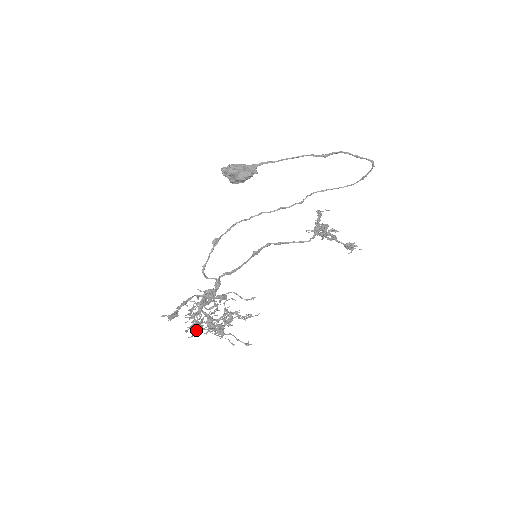
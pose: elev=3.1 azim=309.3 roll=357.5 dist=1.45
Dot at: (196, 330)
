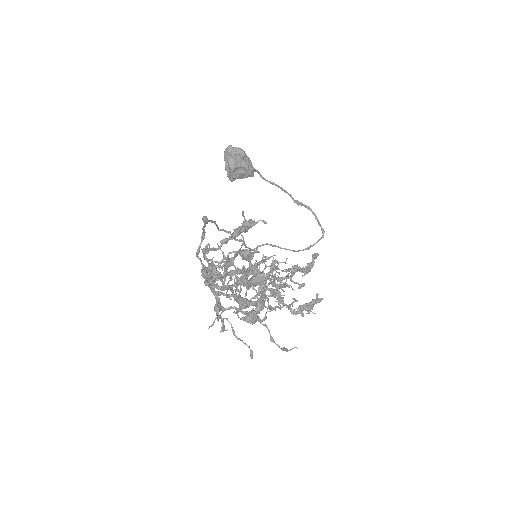
Dot at: (263, 273)
